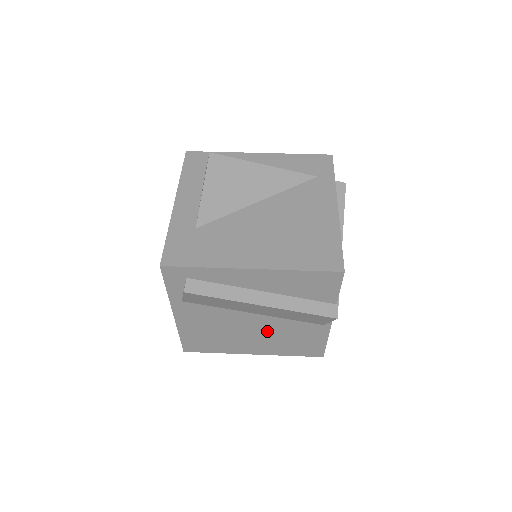
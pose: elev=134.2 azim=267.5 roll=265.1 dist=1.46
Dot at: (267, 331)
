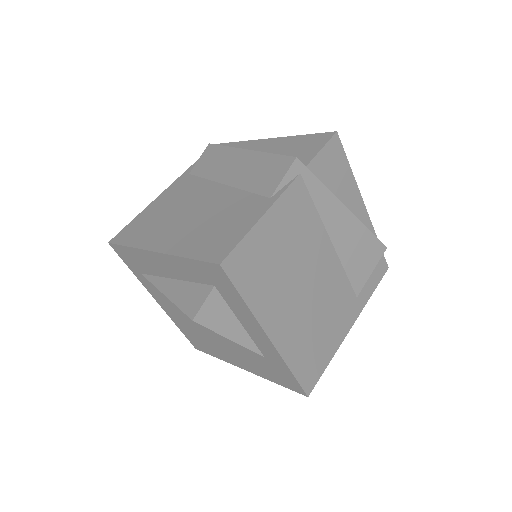
Dot at: (209, 210)
